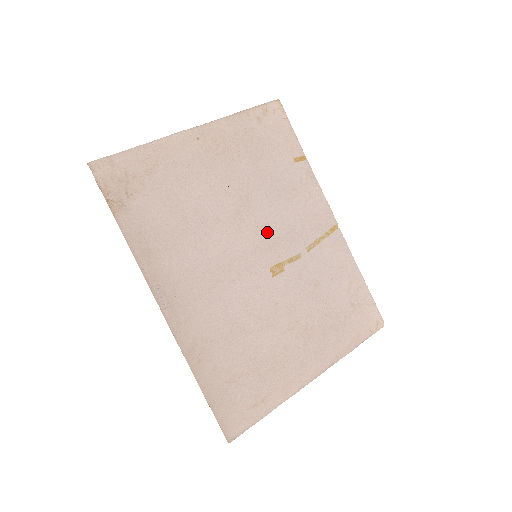
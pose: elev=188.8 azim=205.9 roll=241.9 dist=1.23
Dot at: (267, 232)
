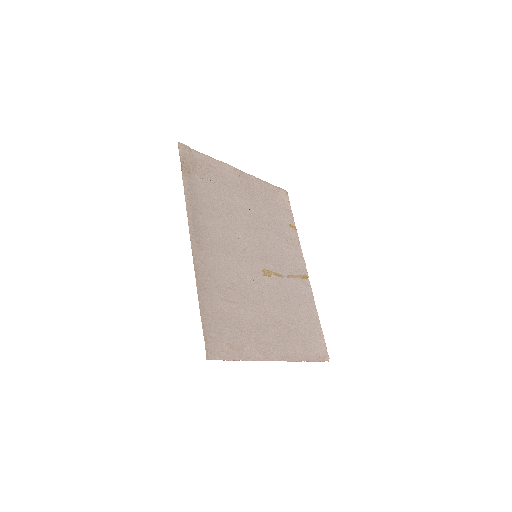
Dot at: (266, 248)
